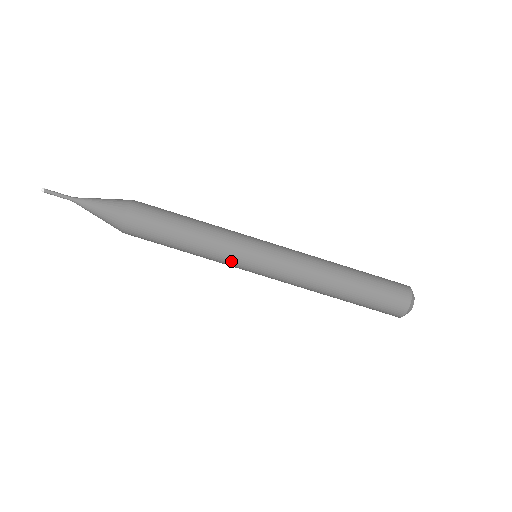
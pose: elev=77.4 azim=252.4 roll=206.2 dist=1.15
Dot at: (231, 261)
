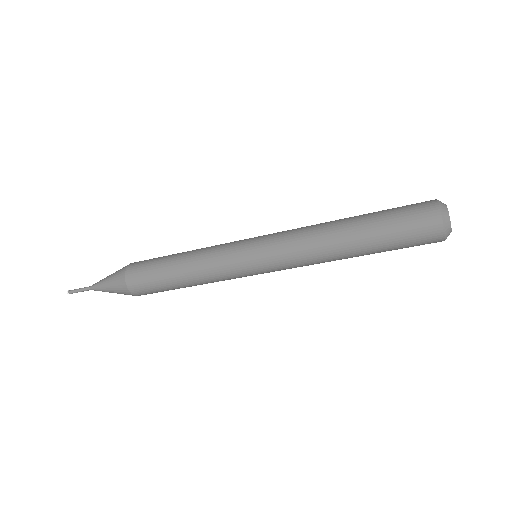
Dot at: occluded
